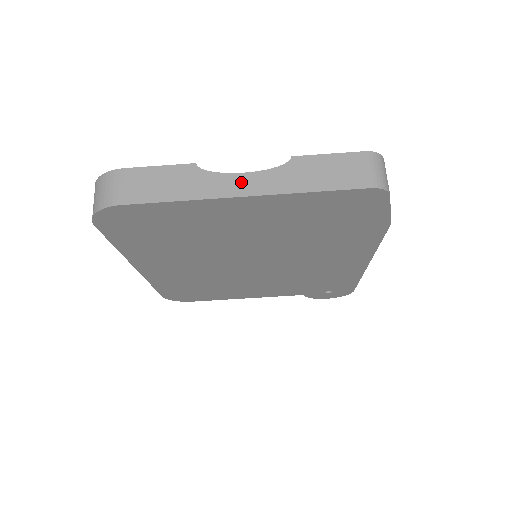
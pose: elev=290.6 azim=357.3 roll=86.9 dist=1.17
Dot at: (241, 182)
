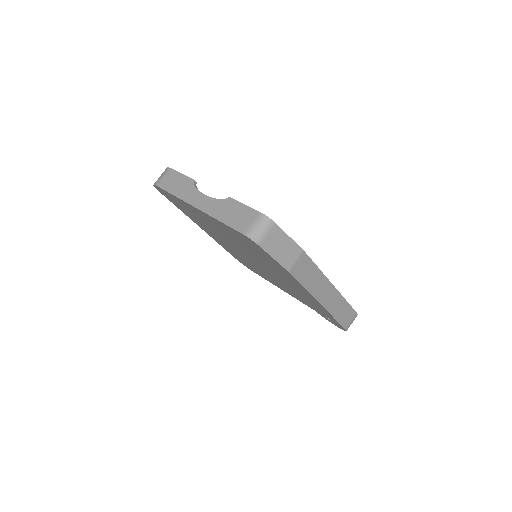
Dot at: (201, 199)
